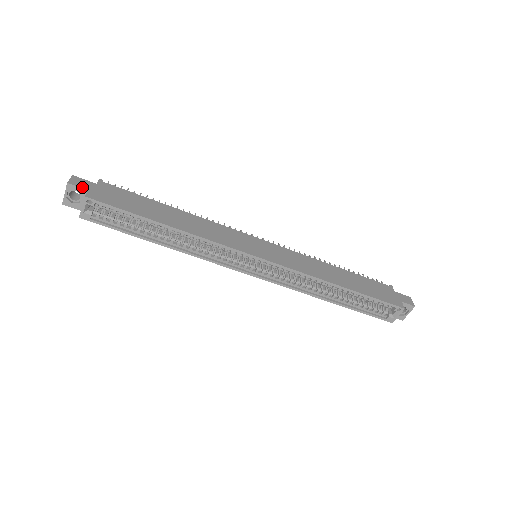
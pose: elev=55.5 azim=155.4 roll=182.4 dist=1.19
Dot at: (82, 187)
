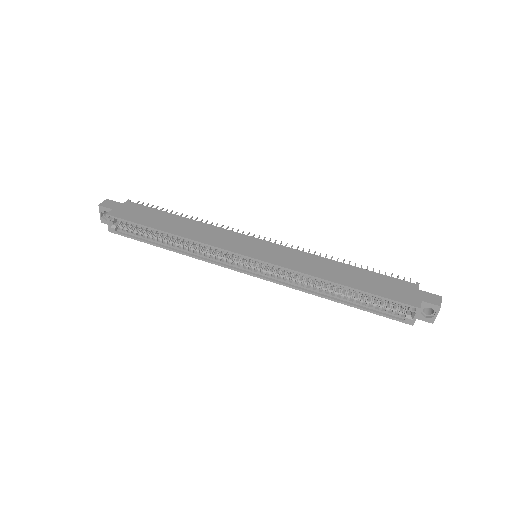
Dot at: (109, 207)
